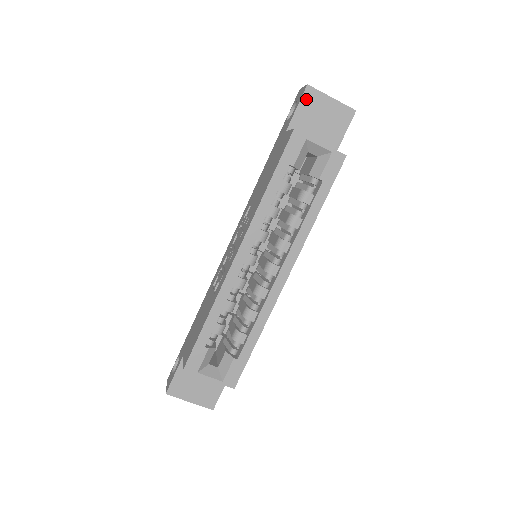
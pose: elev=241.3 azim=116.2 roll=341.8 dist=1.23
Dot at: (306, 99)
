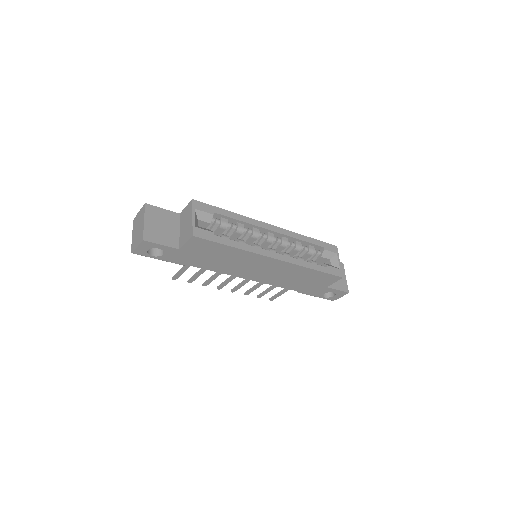
Dot at: occluded
